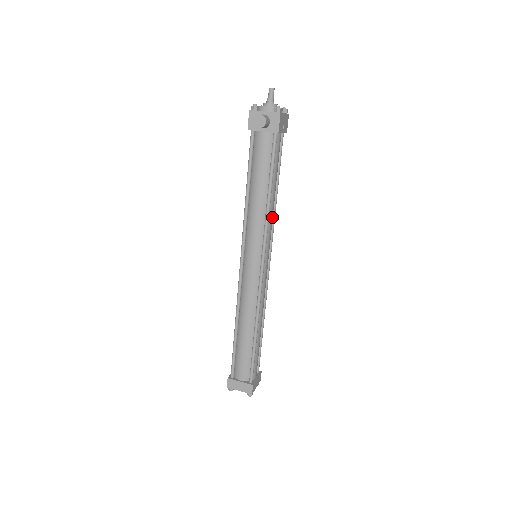
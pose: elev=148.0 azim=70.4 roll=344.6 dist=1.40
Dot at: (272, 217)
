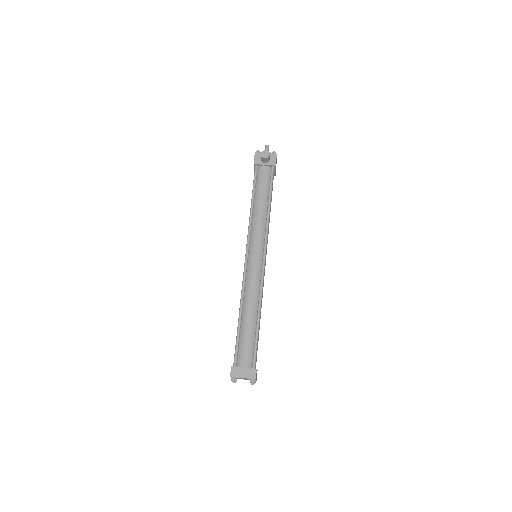
Dot at: occluded
